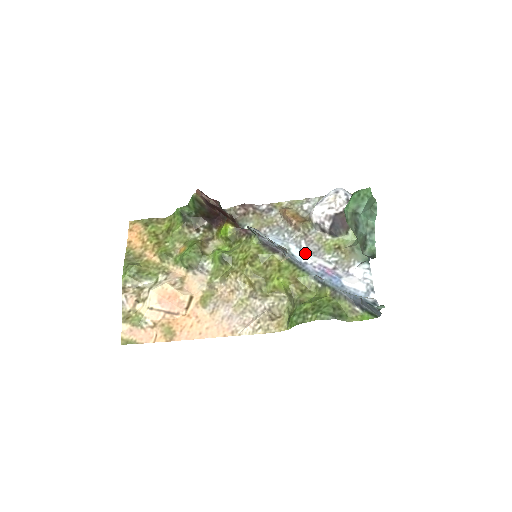
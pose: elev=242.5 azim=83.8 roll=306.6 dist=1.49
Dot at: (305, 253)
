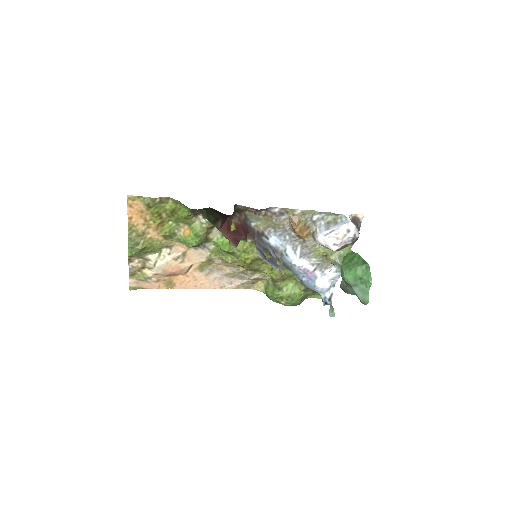
Dot at: (297, 257)
